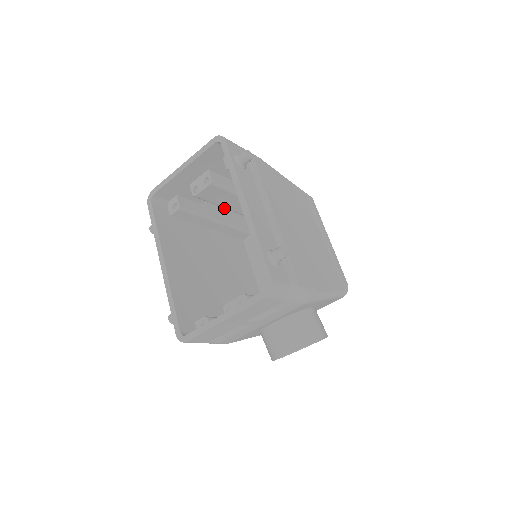
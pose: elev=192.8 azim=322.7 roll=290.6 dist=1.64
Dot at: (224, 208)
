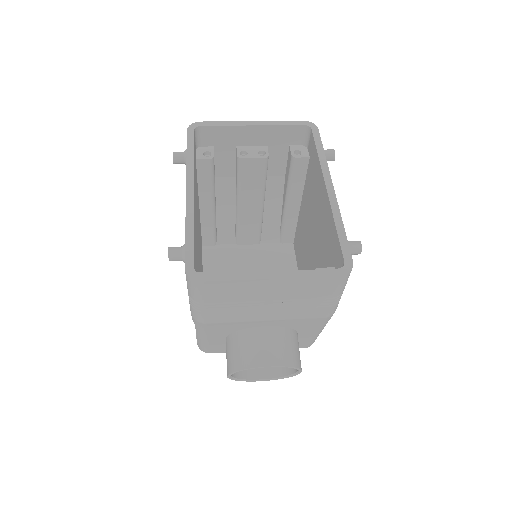
Dot at: (227, 198)
